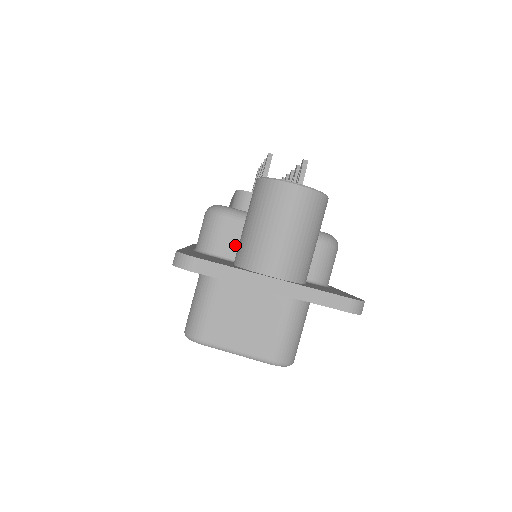
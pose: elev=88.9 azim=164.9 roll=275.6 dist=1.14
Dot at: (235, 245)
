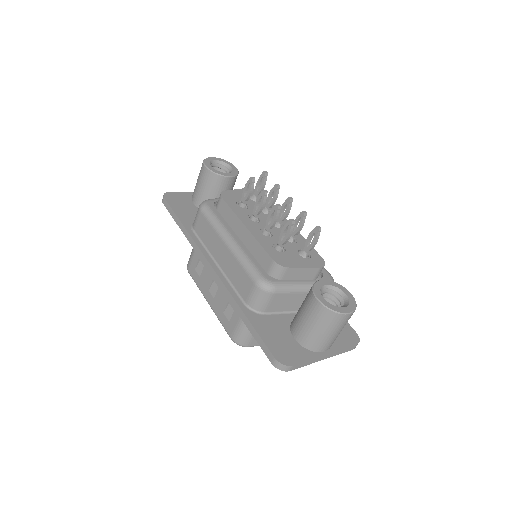
Dot at: (279, 305)
